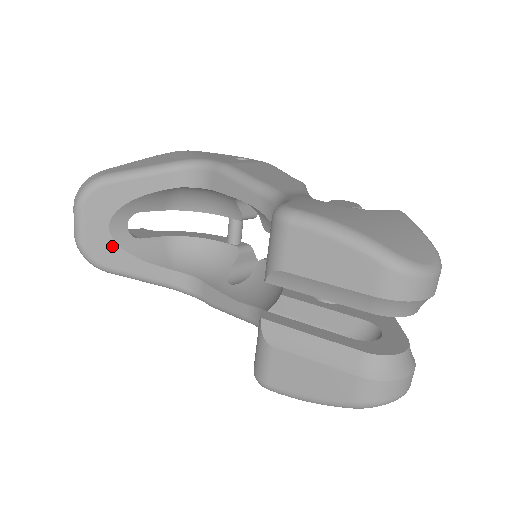
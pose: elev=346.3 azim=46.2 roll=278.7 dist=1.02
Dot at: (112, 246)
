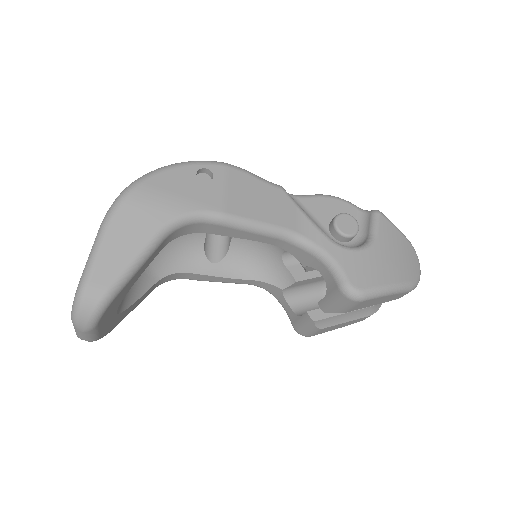
Dot at: (118, 317)
